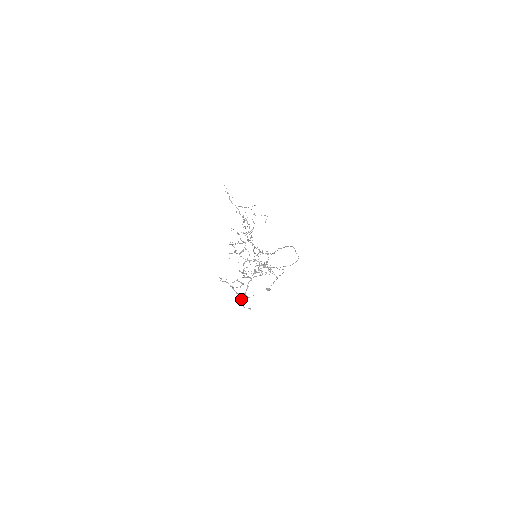
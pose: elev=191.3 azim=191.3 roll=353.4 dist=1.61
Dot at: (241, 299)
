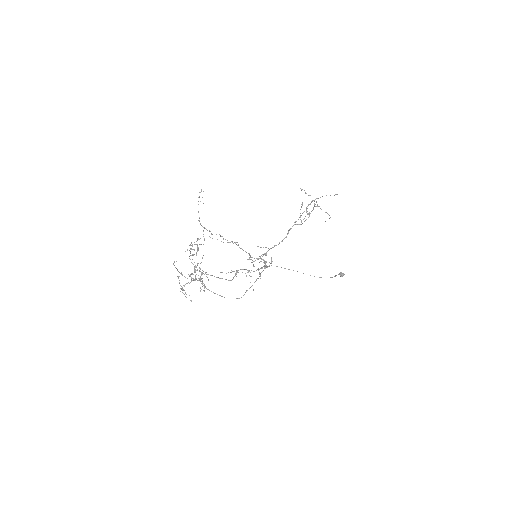
Dot at: (182, 289)
